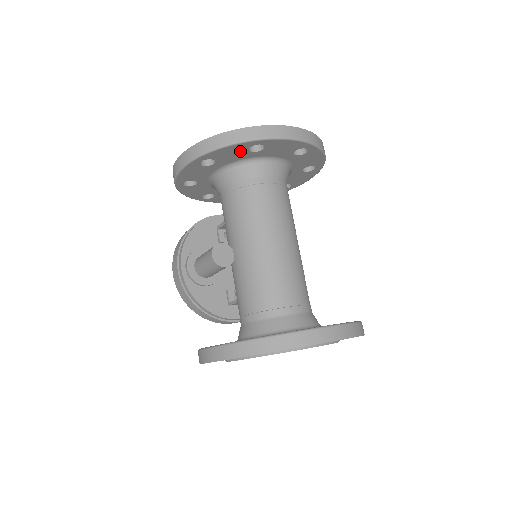
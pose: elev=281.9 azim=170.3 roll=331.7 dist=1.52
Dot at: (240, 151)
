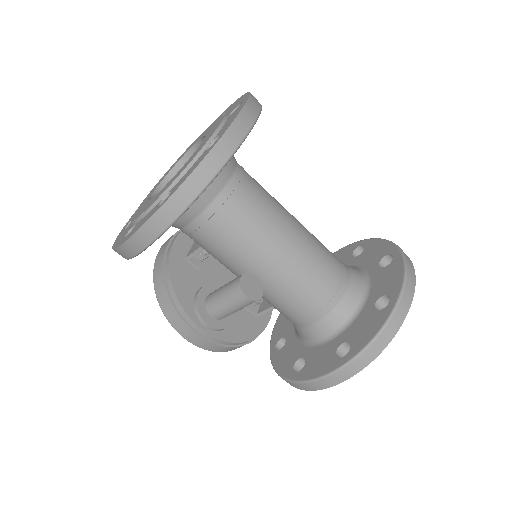
Dot at: occluded
